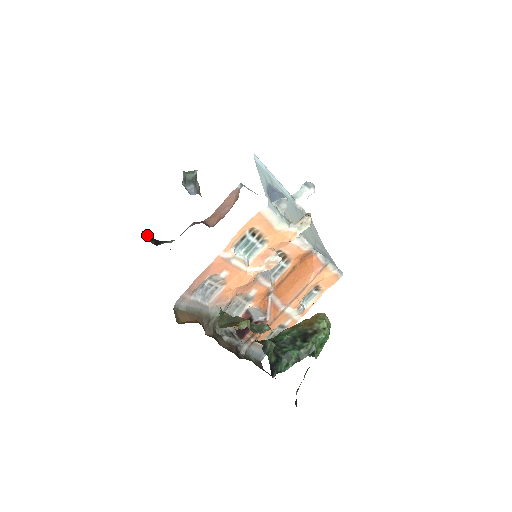
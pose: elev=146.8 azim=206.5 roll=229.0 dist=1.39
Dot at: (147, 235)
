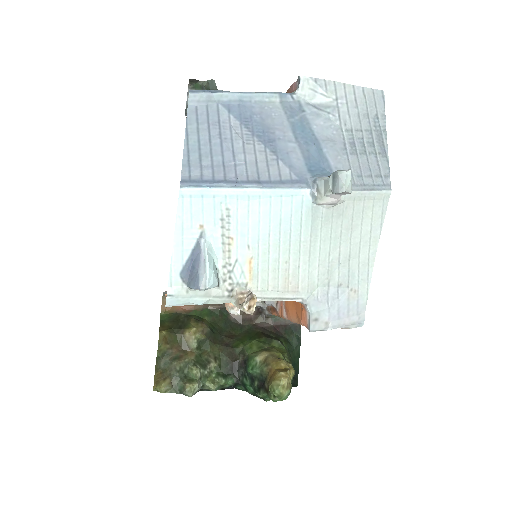
Dot at: occluded
